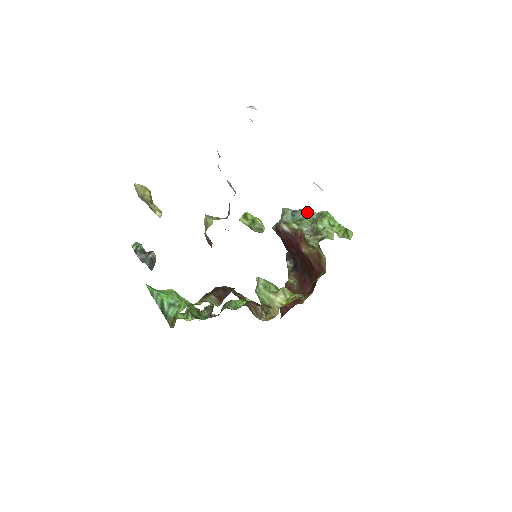
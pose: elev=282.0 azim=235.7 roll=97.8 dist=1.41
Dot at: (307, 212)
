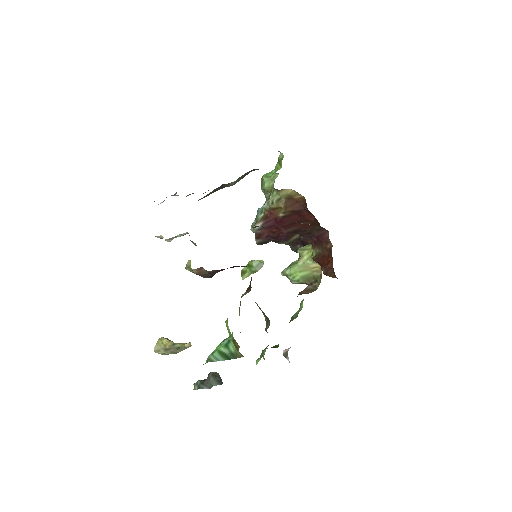
Dot at: occluded
